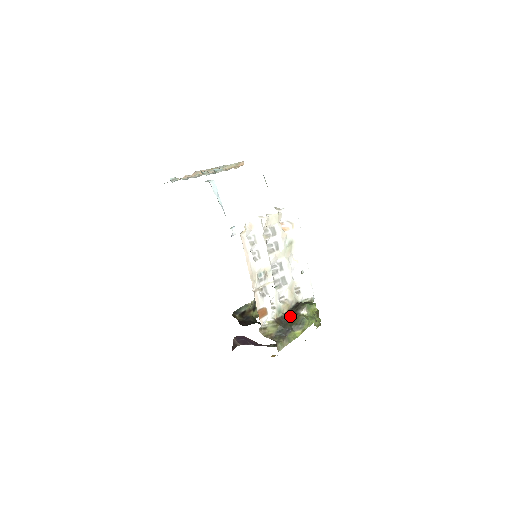
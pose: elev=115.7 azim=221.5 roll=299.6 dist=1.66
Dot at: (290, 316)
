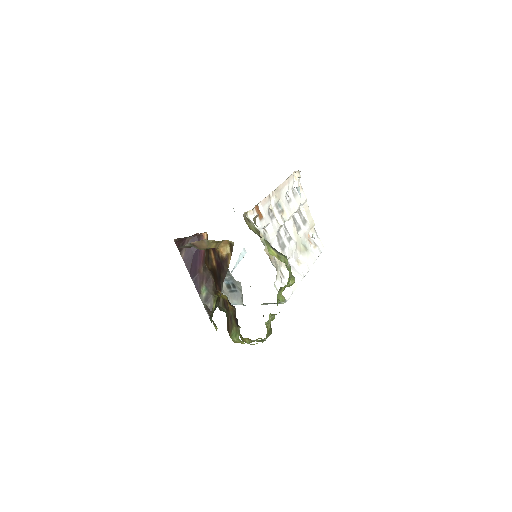
Dot at: occluded
